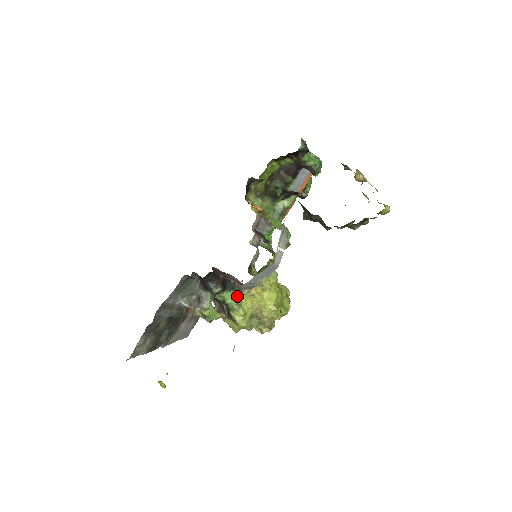
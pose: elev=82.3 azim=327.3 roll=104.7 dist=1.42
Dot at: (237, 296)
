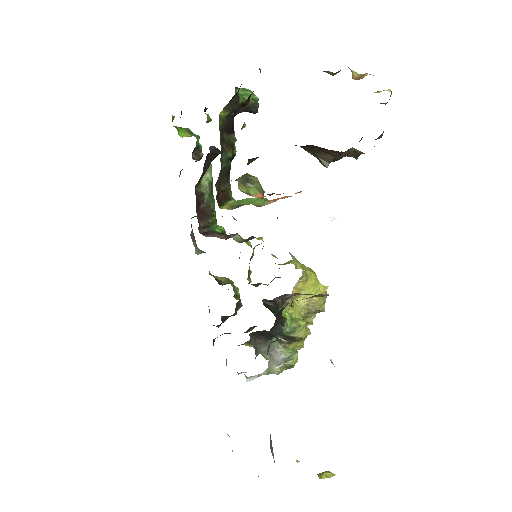
Dot at: (286, 313)
